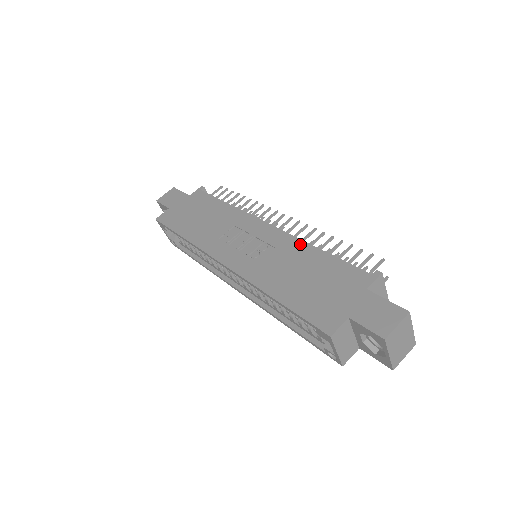
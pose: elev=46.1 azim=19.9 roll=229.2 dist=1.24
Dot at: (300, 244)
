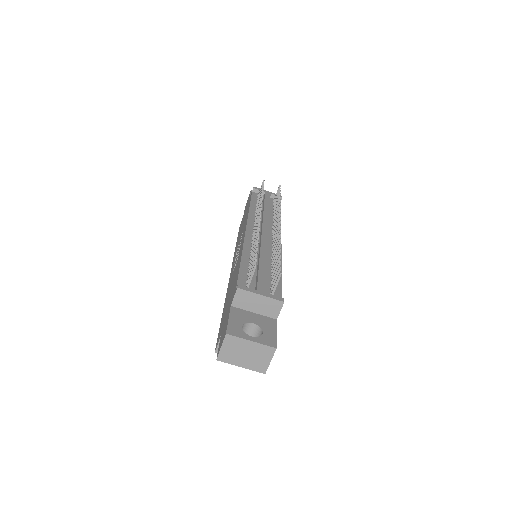
Dot at: occluded
